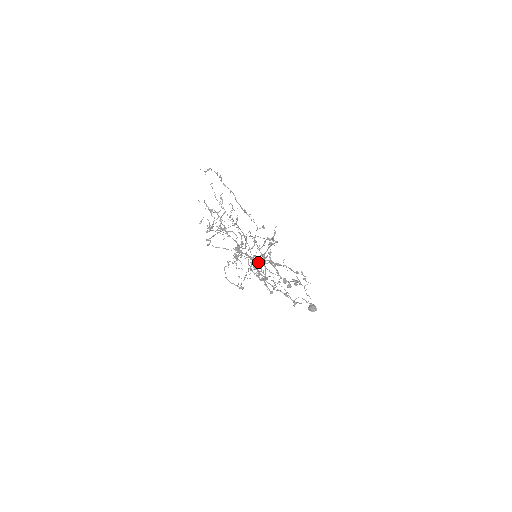
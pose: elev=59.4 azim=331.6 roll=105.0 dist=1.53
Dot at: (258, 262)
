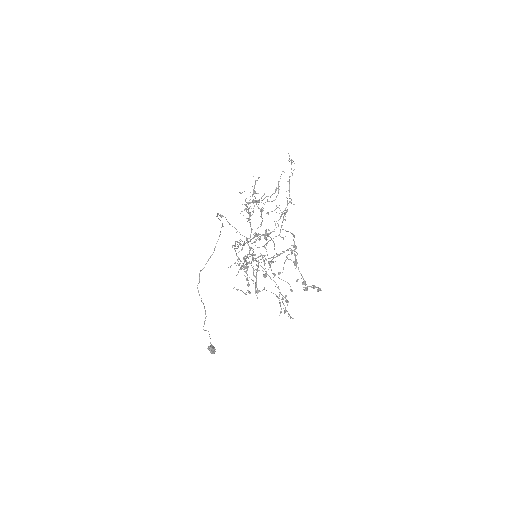
Dot at: occluded
